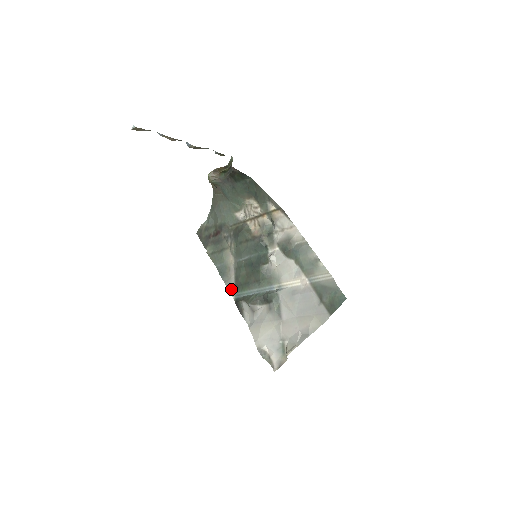
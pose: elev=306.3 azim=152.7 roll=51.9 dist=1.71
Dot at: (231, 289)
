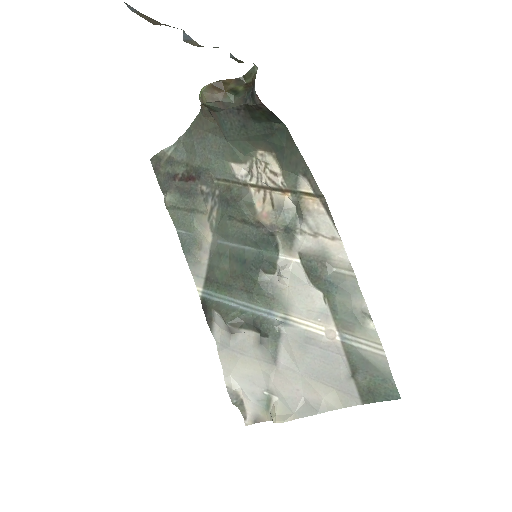
Dot at: (198, 279)
